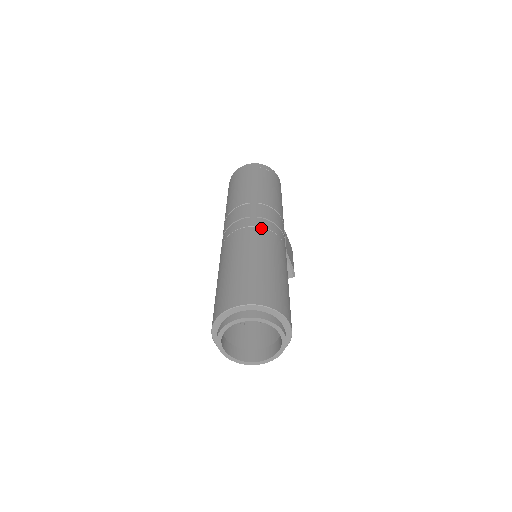
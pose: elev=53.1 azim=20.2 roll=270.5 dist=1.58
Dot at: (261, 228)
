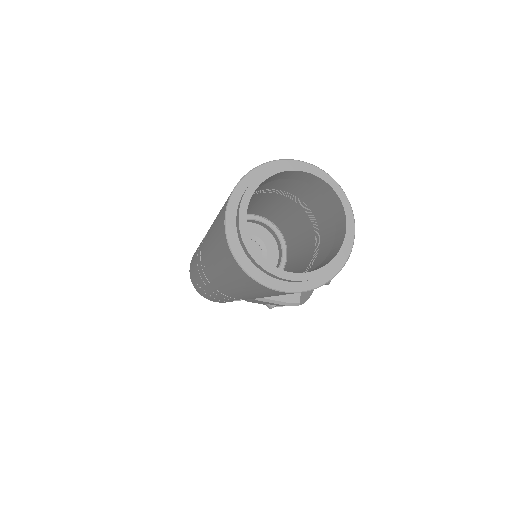
Dot at: occluded
